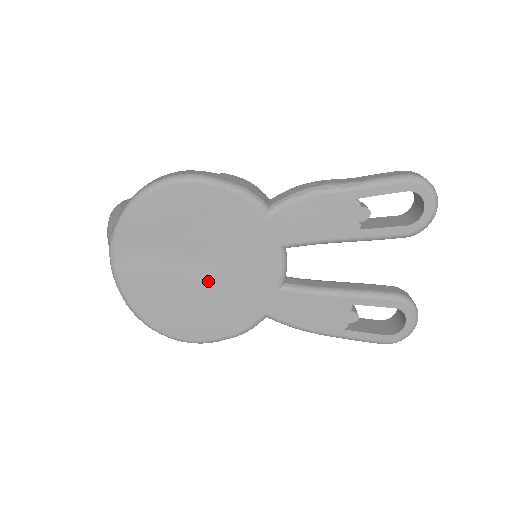
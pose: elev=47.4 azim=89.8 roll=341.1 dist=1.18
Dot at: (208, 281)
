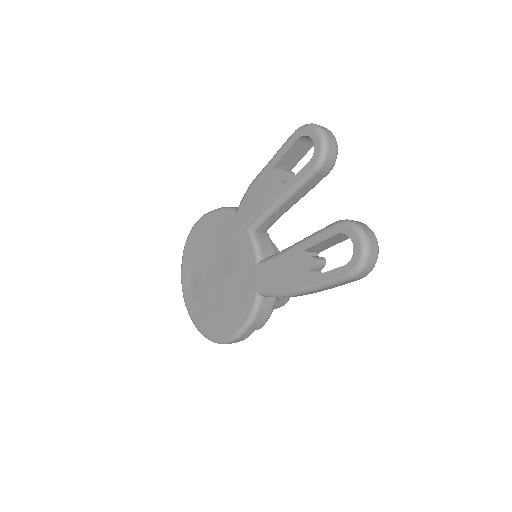
Dot at: (222, 282)
